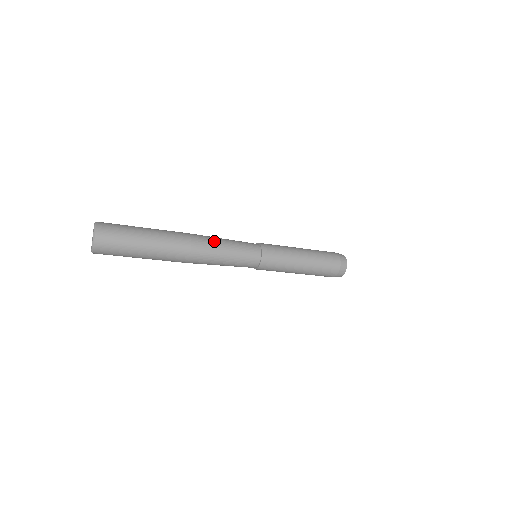
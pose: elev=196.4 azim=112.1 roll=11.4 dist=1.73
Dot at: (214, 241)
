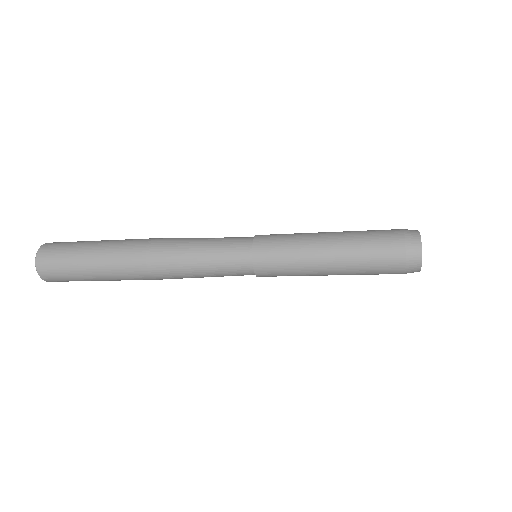
Dot at: (179, 262)
